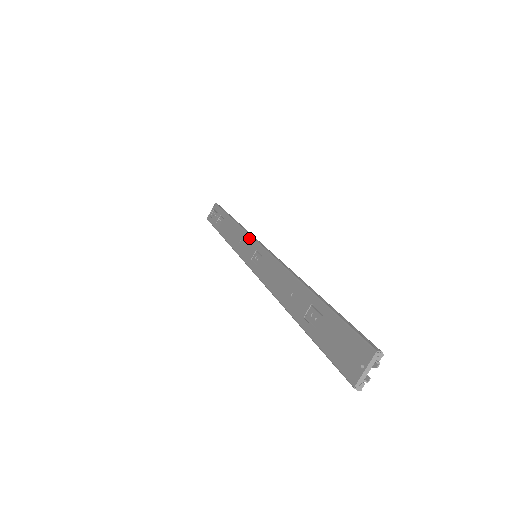
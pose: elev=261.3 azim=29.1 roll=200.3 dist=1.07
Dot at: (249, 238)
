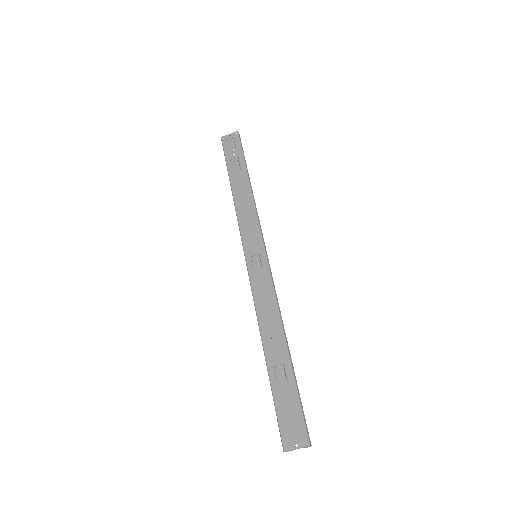
Dot at: (258, 231)
